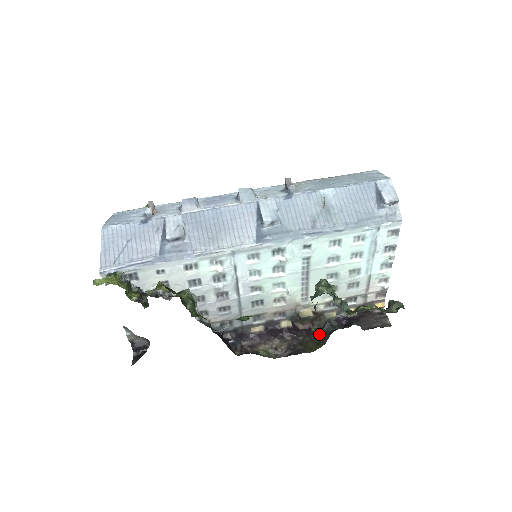
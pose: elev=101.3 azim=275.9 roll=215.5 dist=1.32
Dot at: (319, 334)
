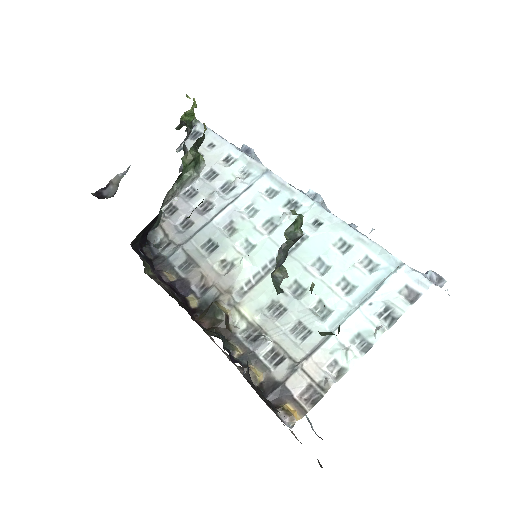
Dot at: (202, 327)
